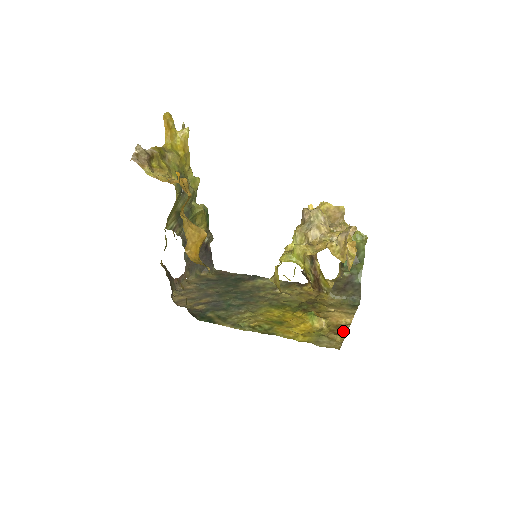
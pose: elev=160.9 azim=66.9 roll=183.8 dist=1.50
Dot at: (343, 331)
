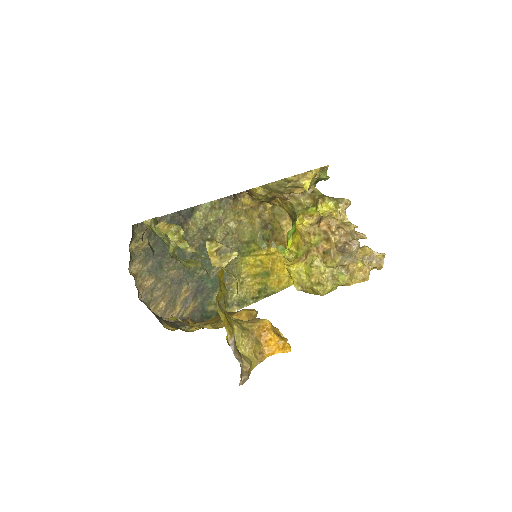
Dot at: occluded
